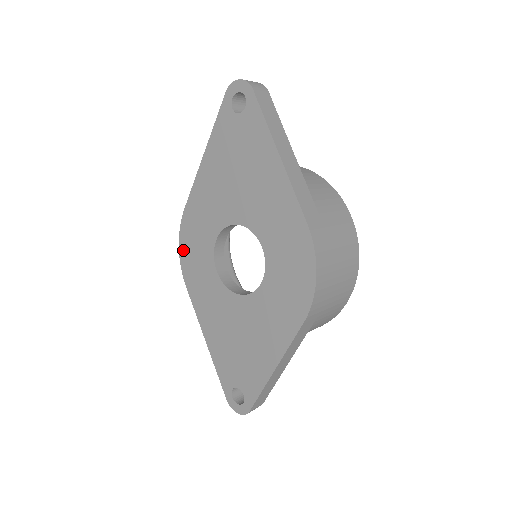
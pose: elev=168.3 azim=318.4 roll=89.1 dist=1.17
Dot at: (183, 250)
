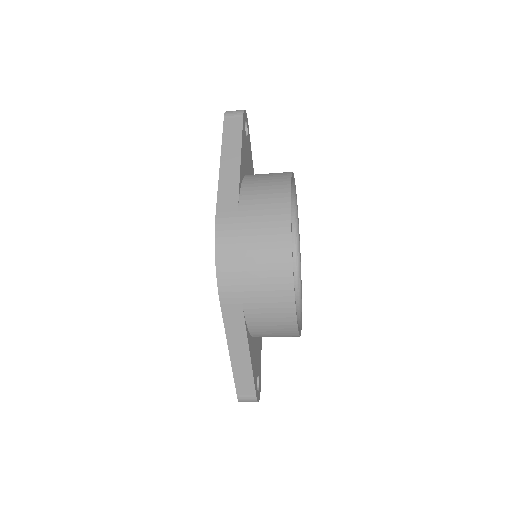
Dot at: occluded
